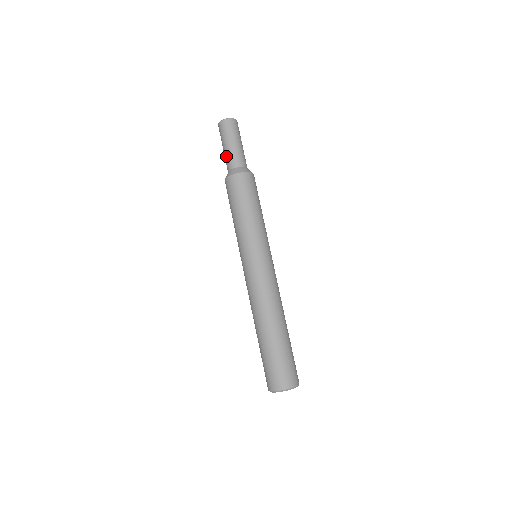
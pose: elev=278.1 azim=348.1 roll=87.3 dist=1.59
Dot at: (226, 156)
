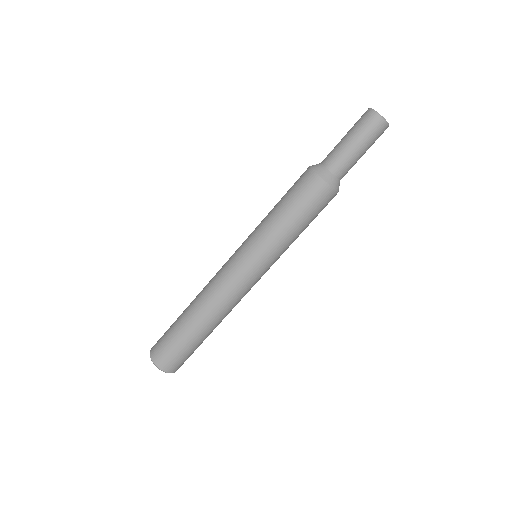
Dot at: (344, 155)
